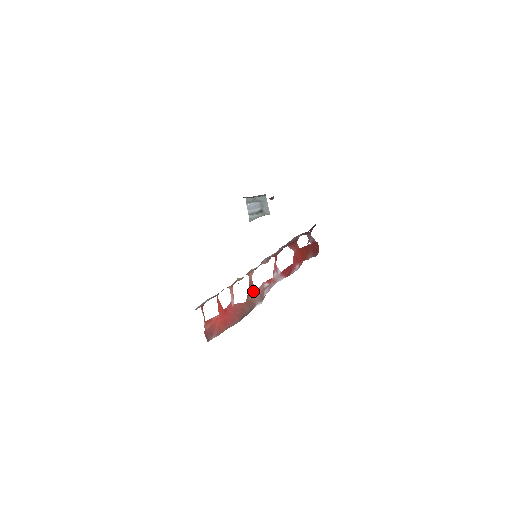
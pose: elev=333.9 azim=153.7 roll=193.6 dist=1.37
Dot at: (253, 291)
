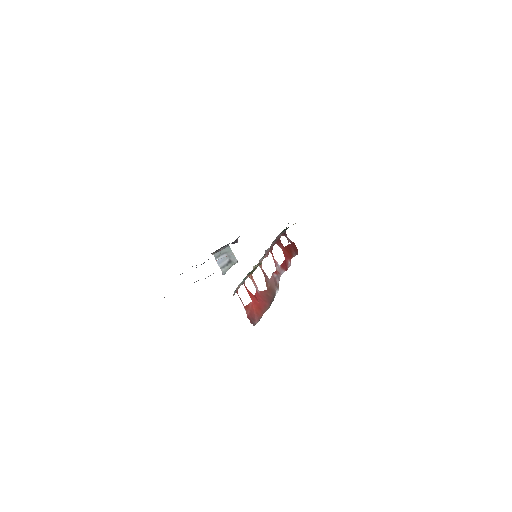
Dot at: (268, 280)
